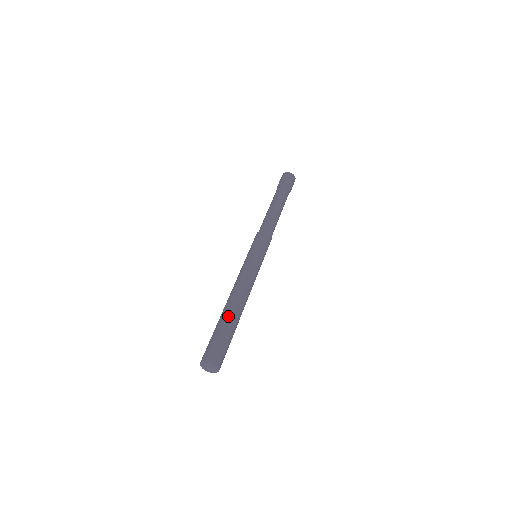
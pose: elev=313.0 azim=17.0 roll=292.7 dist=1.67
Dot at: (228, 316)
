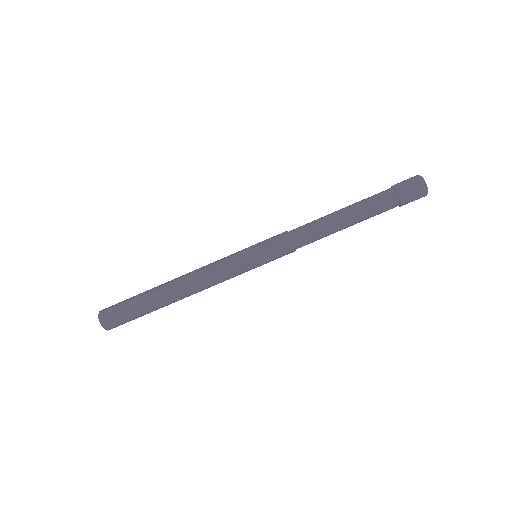
Dot at: occluded
